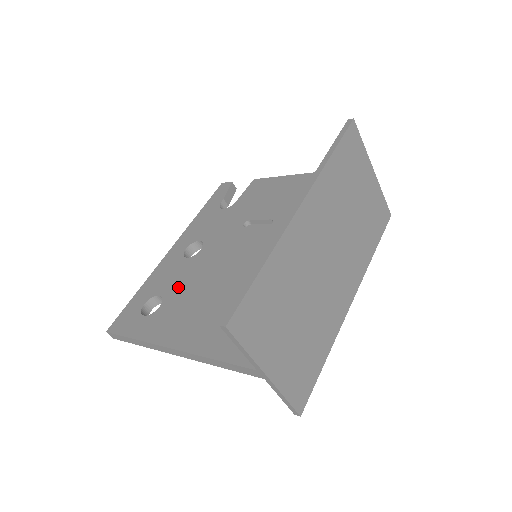
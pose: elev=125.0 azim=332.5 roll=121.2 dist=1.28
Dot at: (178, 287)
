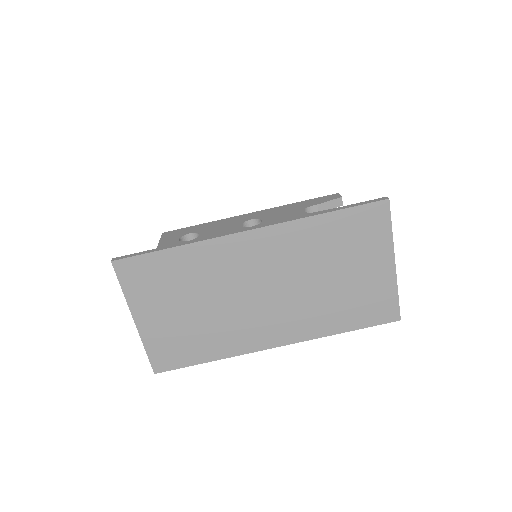
Dot at: occluded
